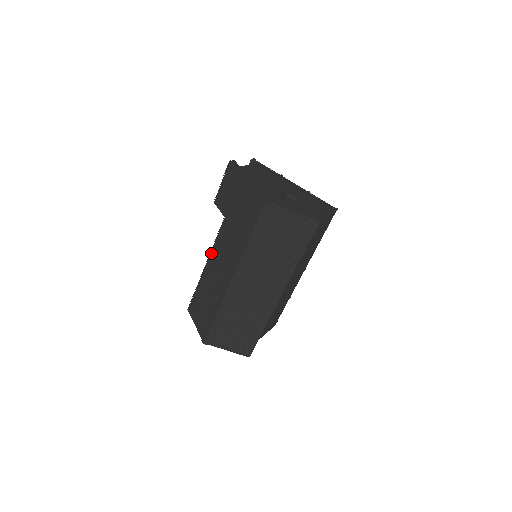
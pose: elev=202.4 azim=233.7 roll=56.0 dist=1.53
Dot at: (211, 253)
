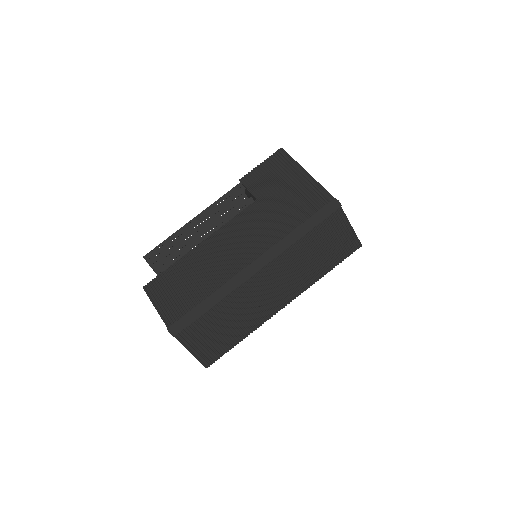
Dot at: (220, 231)
